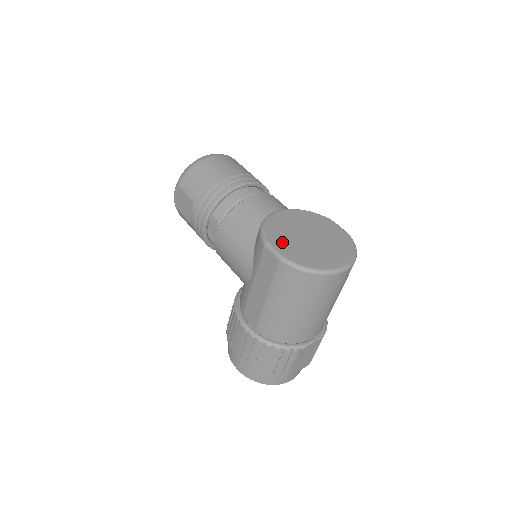
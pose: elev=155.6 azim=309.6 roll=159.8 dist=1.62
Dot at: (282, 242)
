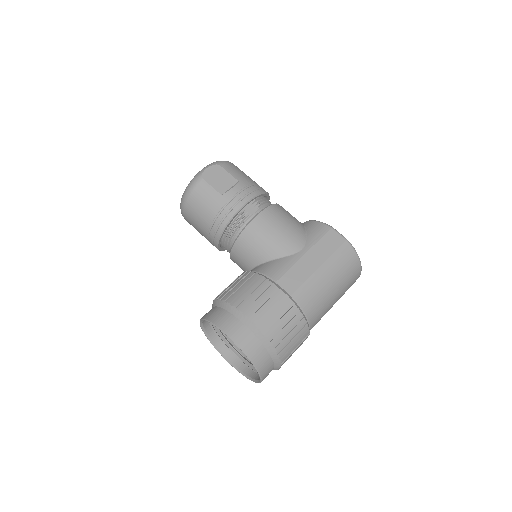
Dot at: occluded
